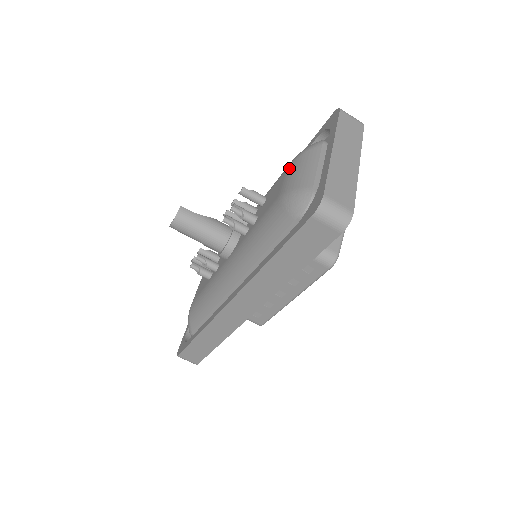
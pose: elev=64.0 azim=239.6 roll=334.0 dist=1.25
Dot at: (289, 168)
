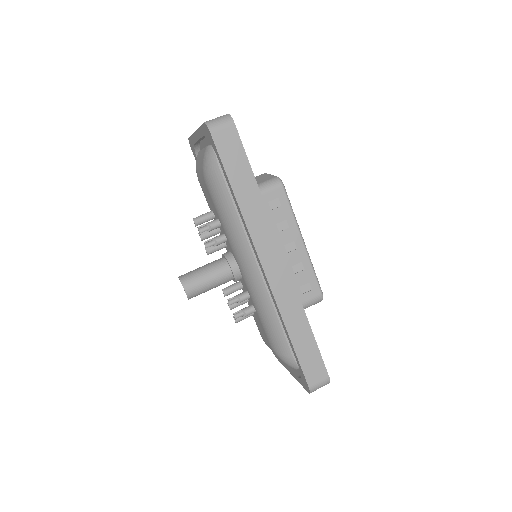
Dot at: (198, 178)
